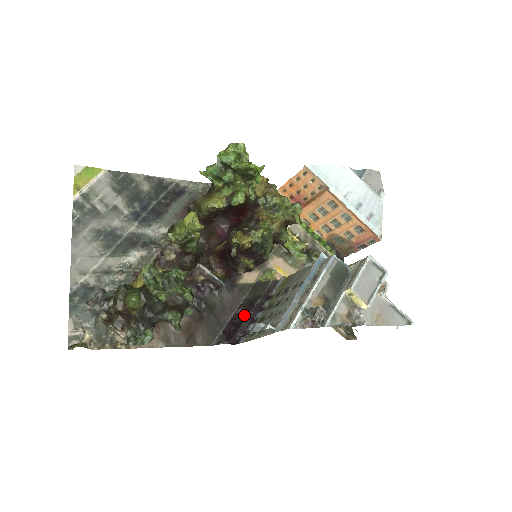
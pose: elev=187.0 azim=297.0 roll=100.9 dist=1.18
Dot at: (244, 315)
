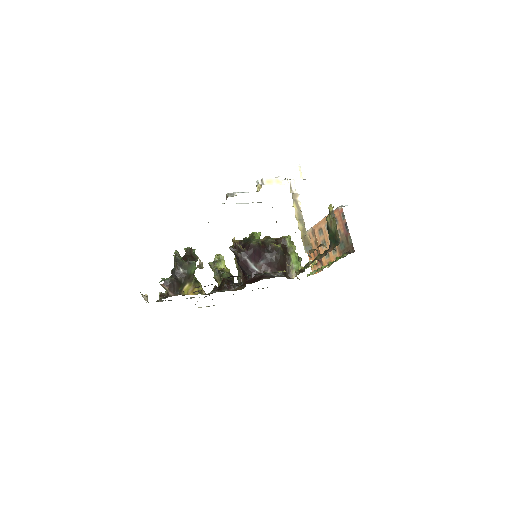
Dot at: occluded
